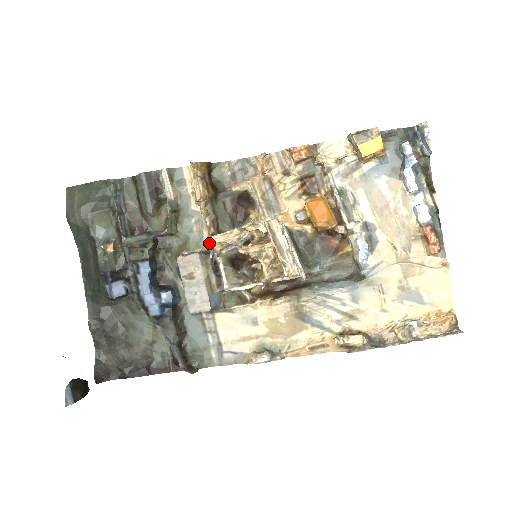
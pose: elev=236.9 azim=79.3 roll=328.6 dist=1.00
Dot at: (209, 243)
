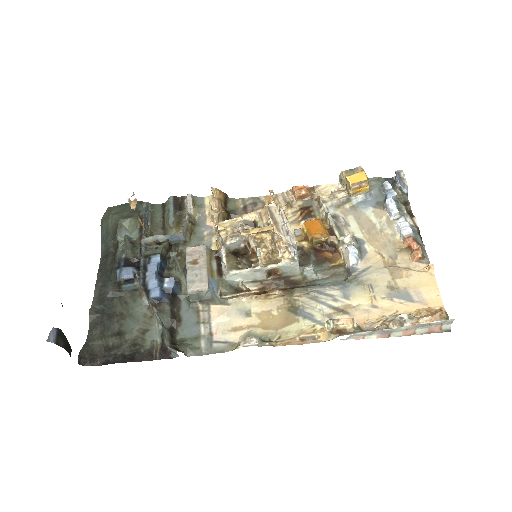
Dot at: occluded
